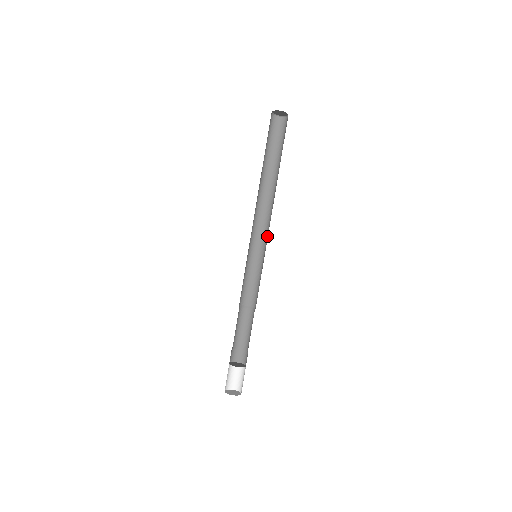
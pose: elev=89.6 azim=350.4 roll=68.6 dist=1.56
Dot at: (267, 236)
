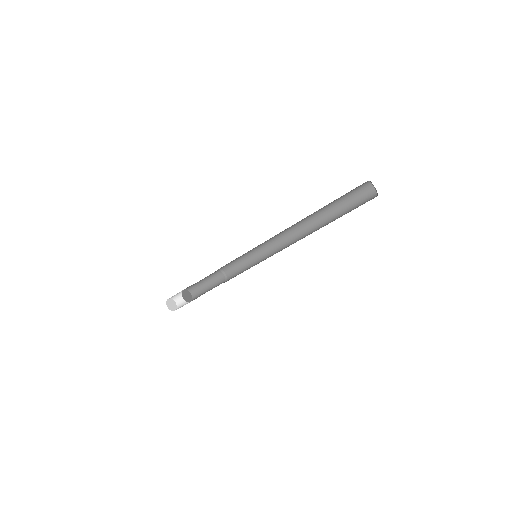
Dot at: (276, 252)
